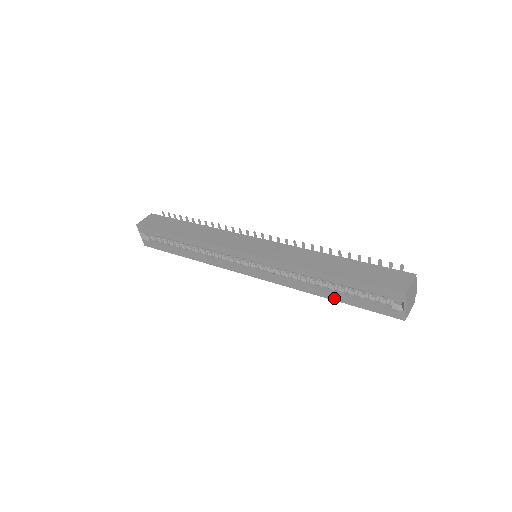
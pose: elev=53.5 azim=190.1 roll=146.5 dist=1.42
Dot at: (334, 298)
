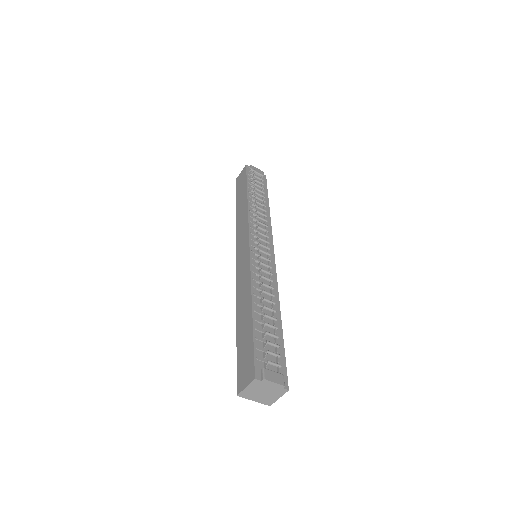
Dot at: occluded
